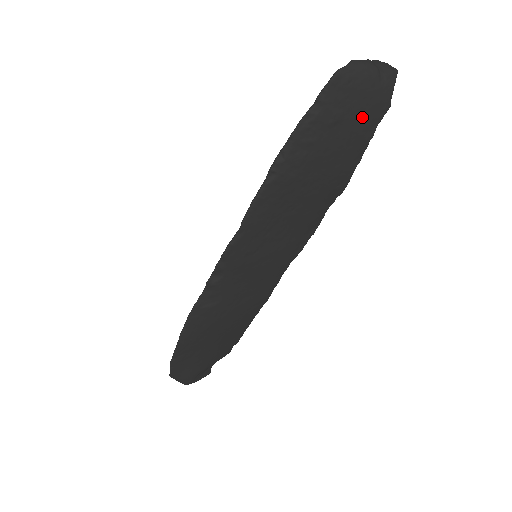
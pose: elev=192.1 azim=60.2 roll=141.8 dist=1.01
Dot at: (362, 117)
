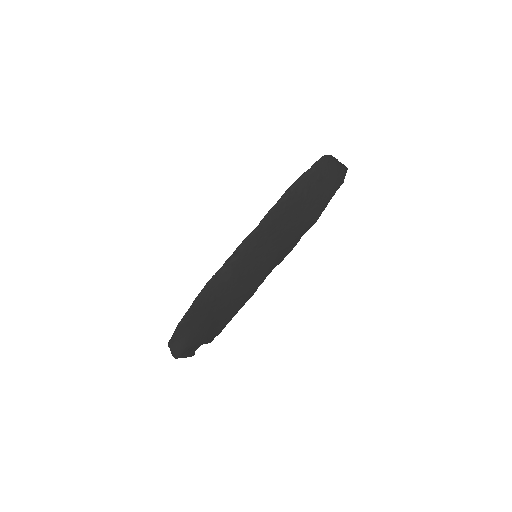
Dot at: (331, 183)
